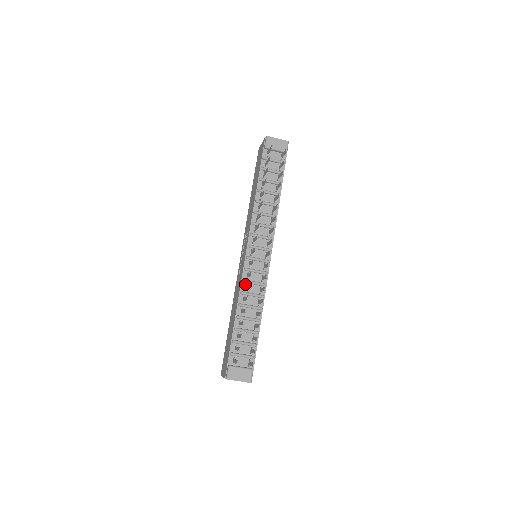
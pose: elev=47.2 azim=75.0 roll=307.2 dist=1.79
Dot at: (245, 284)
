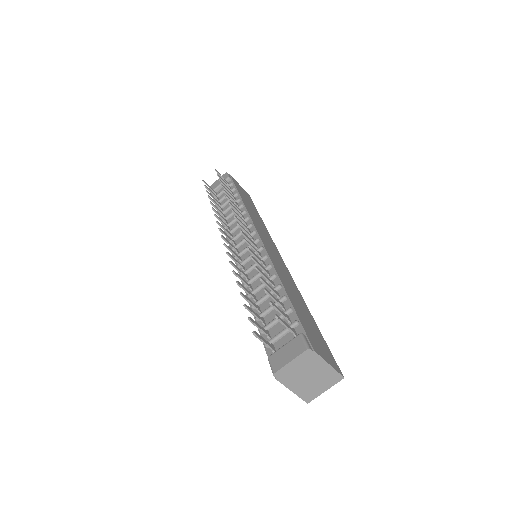
Dot at: occluded
